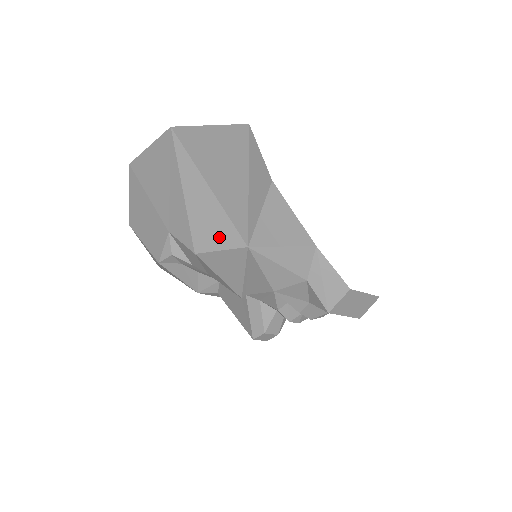
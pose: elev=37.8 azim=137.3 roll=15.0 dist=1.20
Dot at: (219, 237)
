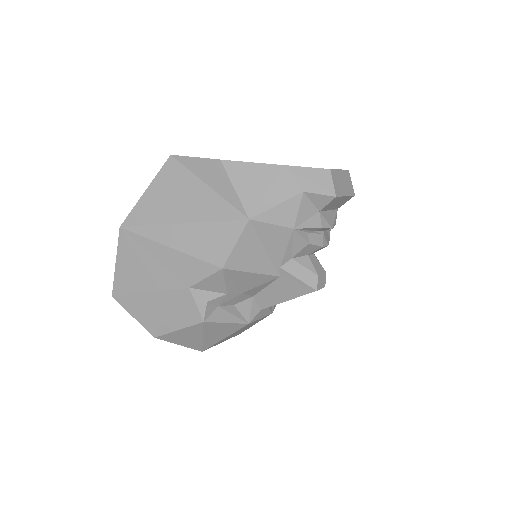
Dot at: (225, 239)
